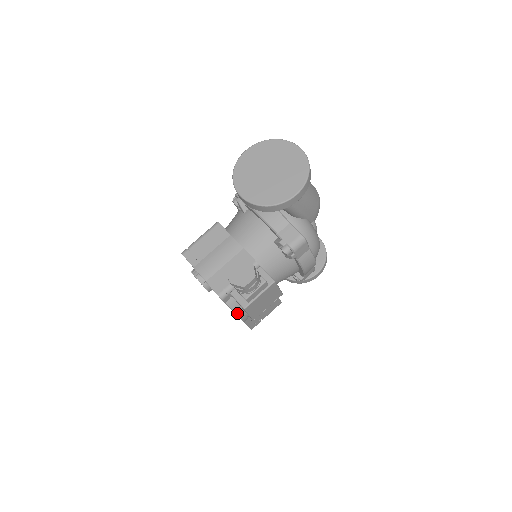
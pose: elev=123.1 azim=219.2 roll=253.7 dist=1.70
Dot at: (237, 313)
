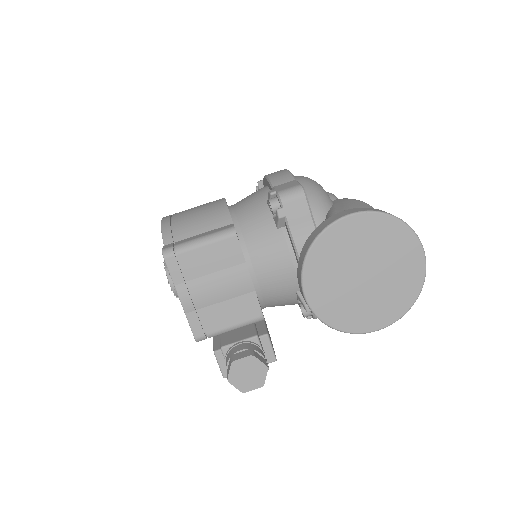
Dot at: occluded
